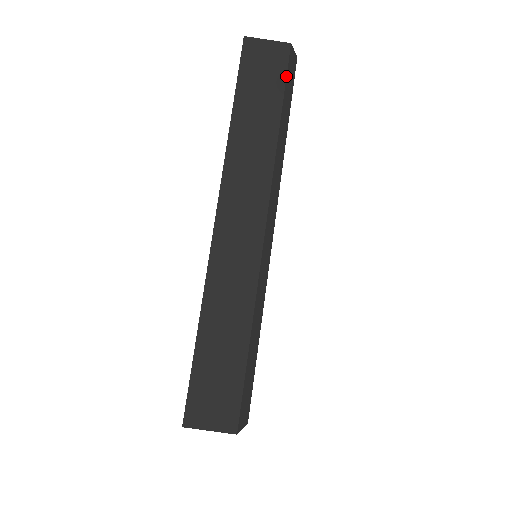
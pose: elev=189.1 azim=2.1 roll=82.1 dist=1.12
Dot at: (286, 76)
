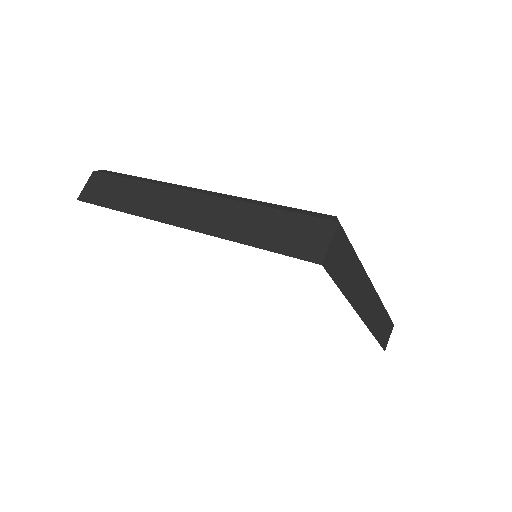
Dot at: occluded
